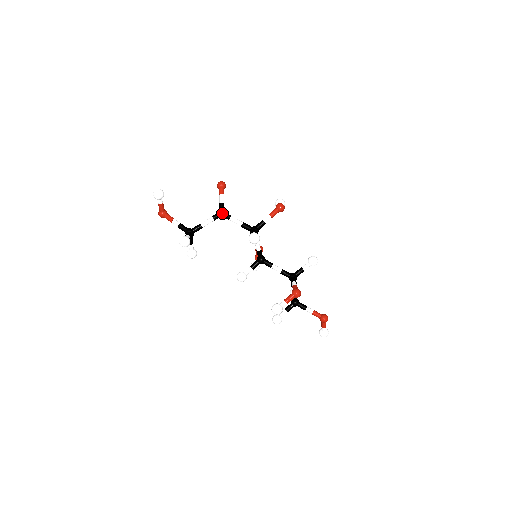
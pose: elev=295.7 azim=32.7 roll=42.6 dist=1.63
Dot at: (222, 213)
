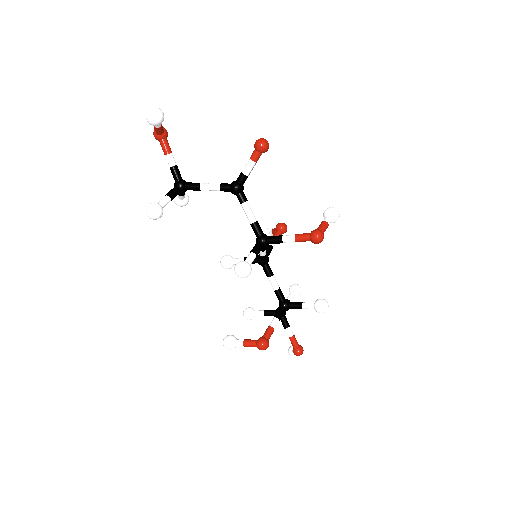
Dot at: (235, 191)
